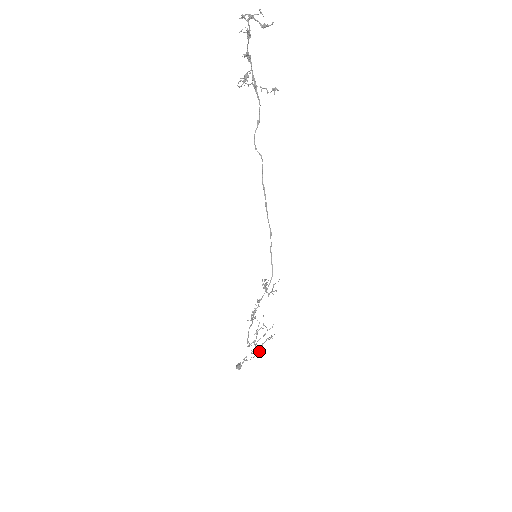
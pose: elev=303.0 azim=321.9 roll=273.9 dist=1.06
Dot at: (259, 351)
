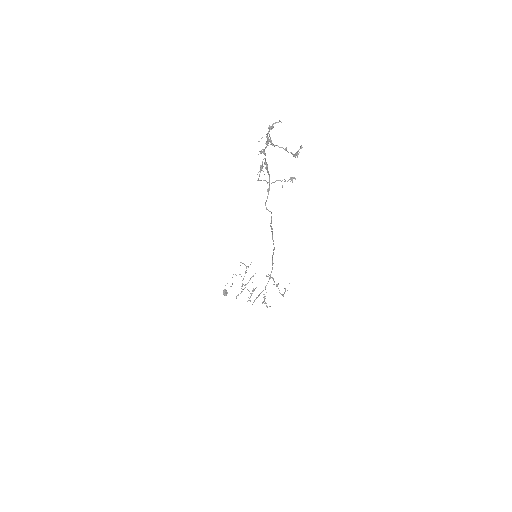
Dot at: occluded
